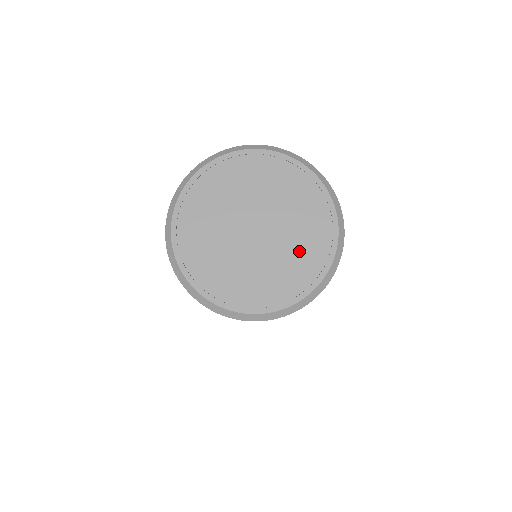
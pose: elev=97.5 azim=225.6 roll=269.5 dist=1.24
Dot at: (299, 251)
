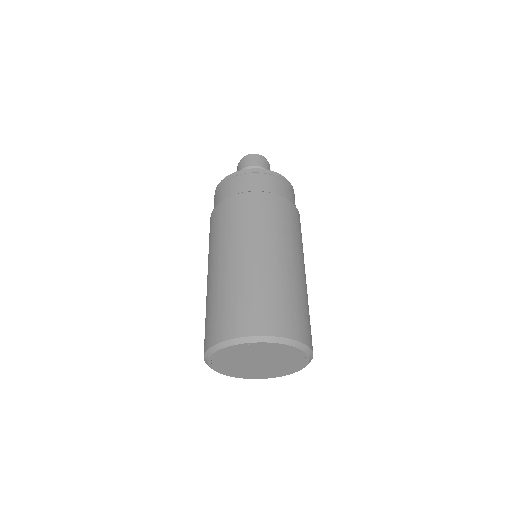
Dot at: (287, 358)
